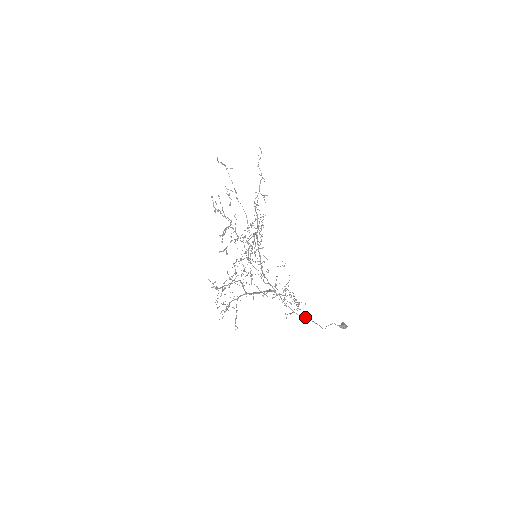
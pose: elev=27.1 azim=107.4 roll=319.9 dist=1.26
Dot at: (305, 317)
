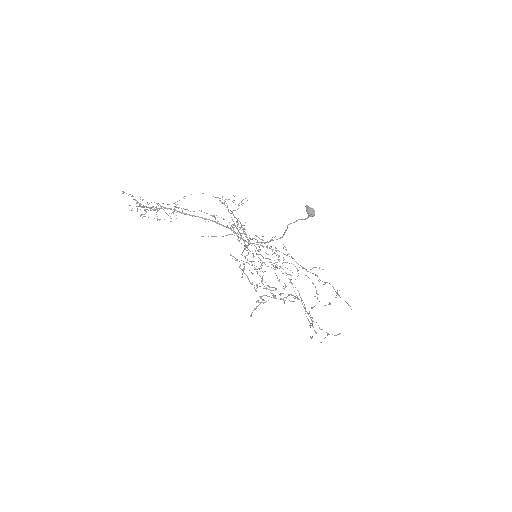
Dot at: occluded
